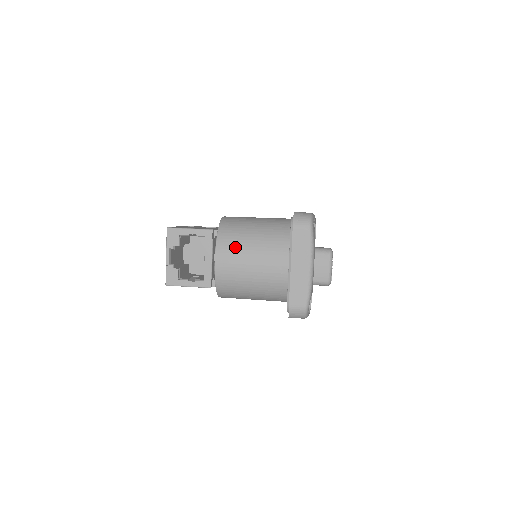
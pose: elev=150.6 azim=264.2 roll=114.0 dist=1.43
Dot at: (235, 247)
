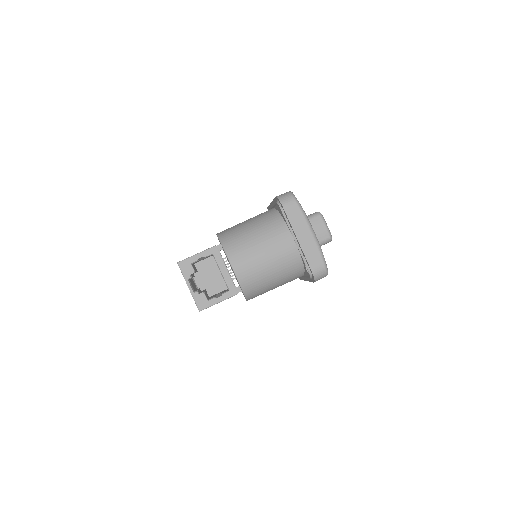
Dot at: (243, 249)
